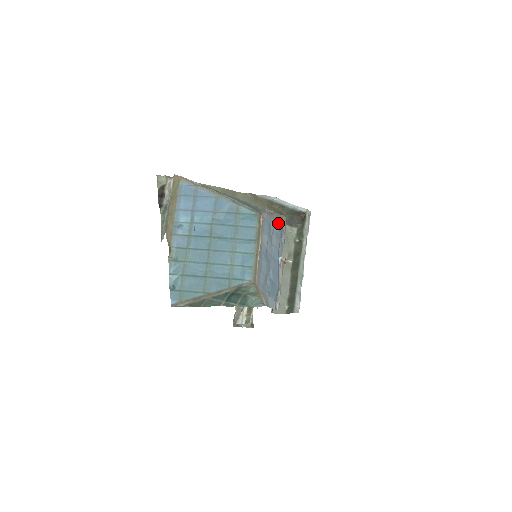
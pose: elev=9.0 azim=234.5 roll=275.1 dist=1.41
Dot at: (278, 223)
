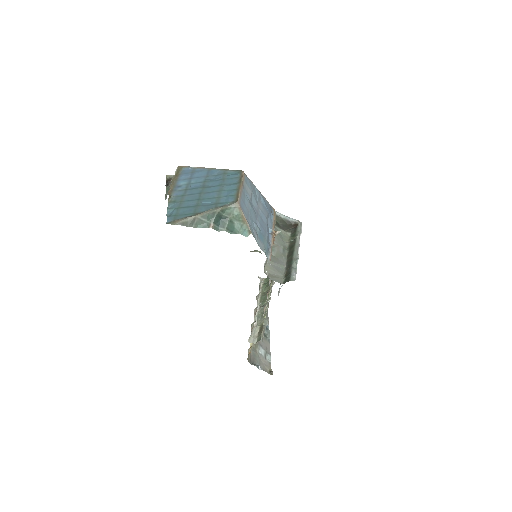
Dot at: (265, 202)
